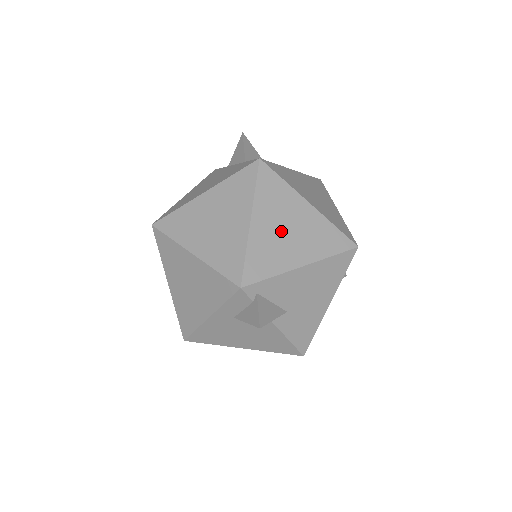
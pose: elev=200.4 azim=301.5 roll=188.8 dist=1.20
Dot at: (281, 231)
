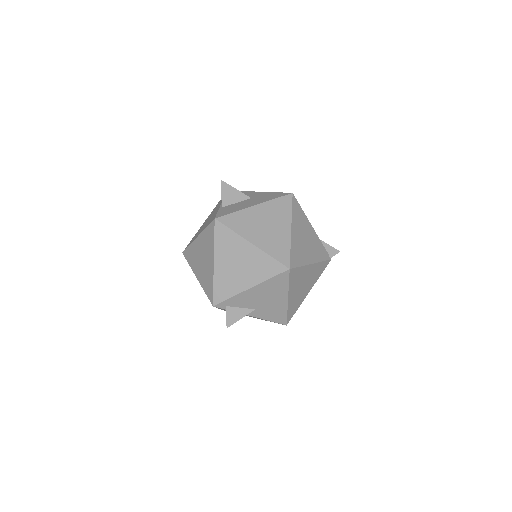
Dot at: (234, 267)
